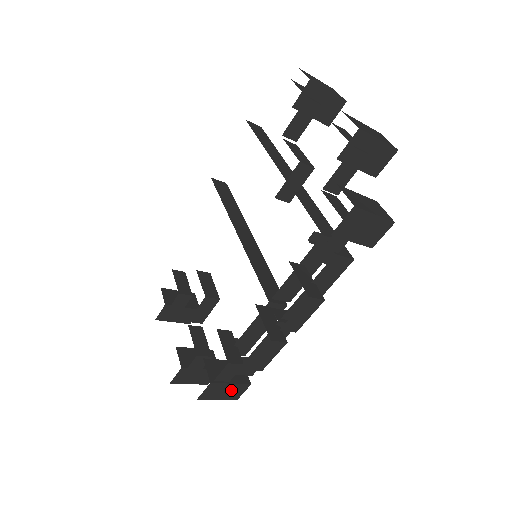
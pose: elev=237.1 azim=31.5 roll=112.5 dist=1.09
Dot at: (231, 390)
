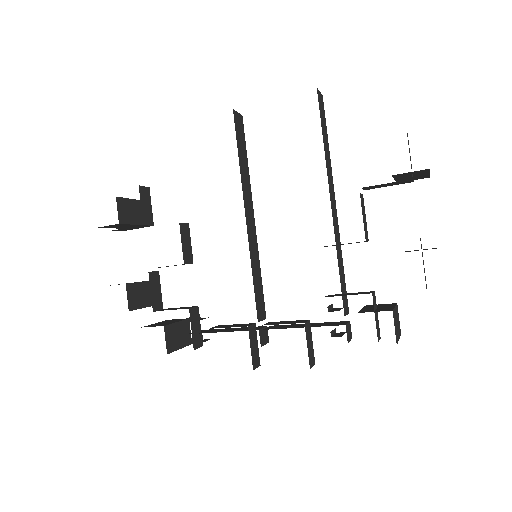
Dot at: occluded
